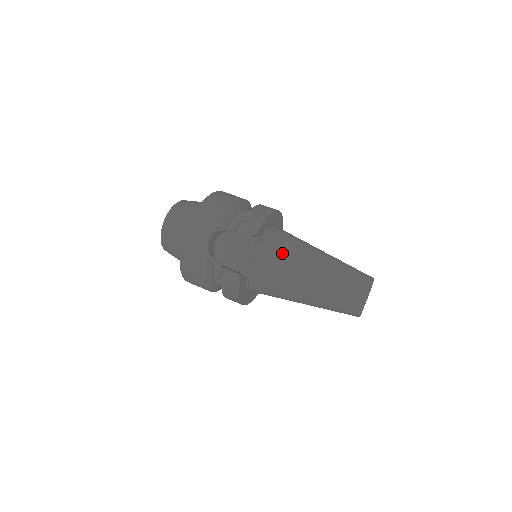
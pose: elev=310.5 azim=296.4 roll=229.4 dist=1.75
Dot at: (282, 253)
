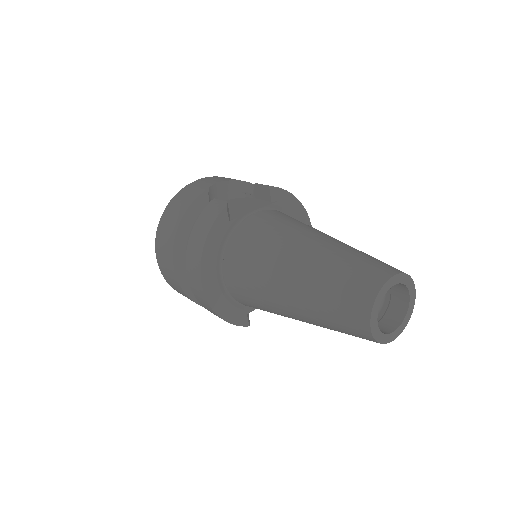
Dot at: (294, 220)
